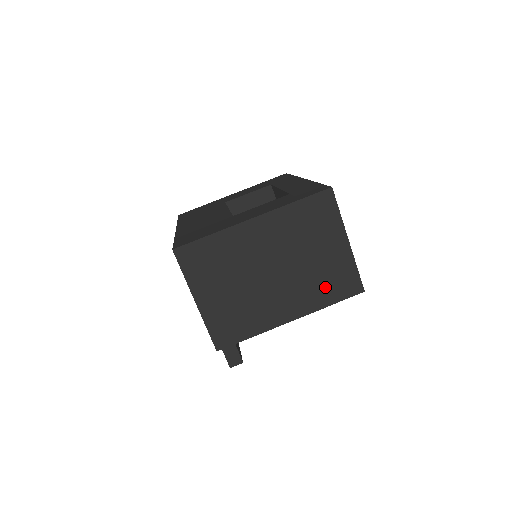
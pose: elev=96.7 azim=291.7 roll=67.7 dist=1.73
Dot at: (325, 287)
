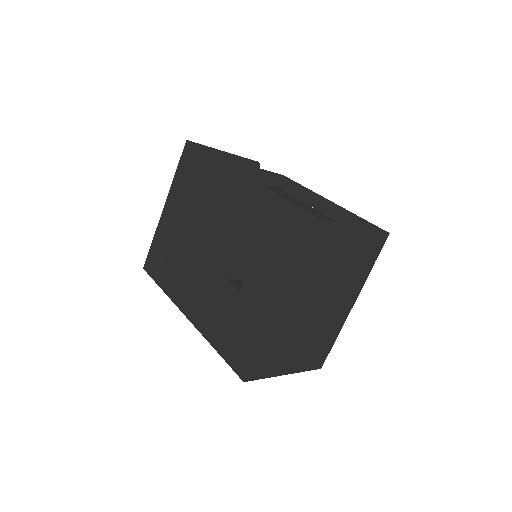
Dot at: (361, 266)
